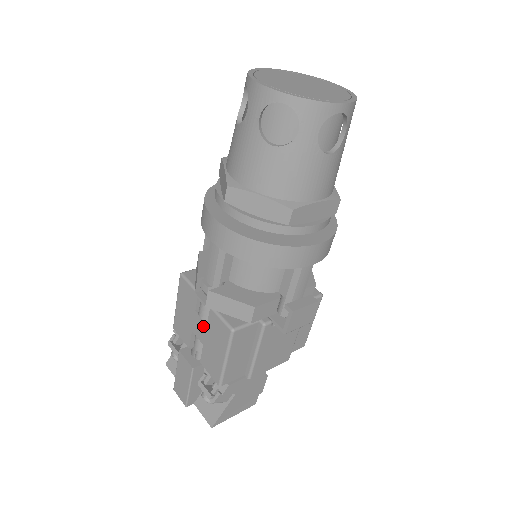
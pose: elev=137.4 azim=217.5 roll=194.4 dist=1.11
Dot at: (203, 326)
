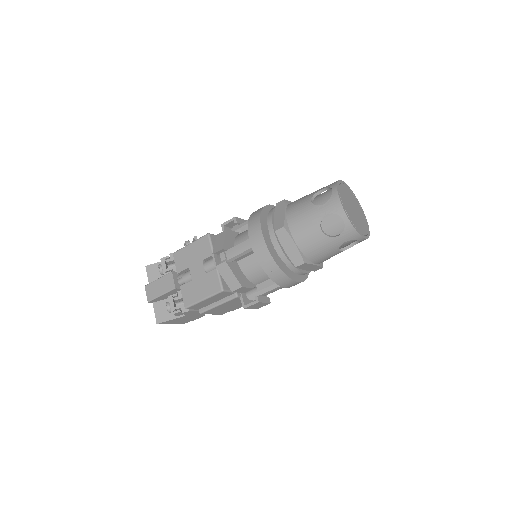
Dot at: (201, 272)
